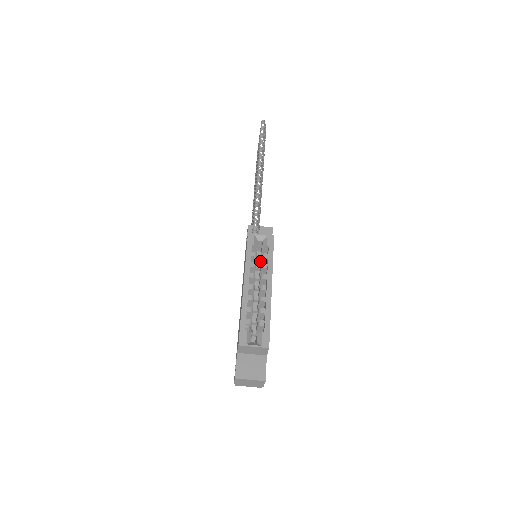
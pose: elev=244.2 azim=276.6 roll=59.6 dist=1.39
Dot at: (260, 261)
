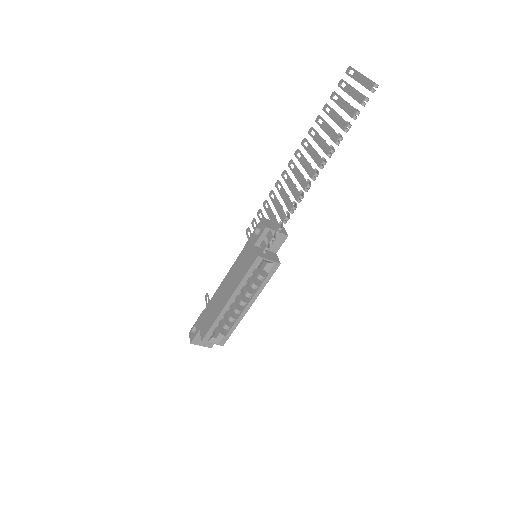
Dot at: occluded
